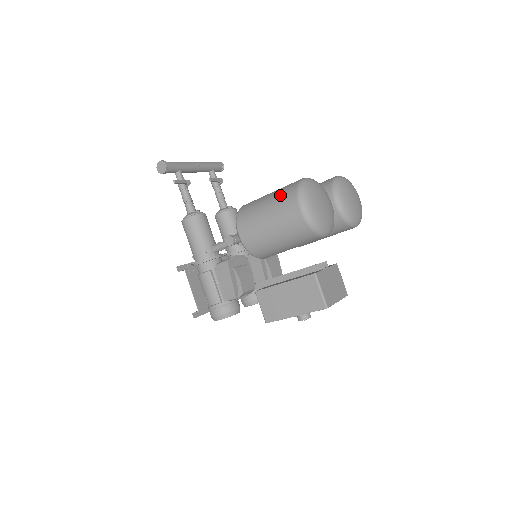
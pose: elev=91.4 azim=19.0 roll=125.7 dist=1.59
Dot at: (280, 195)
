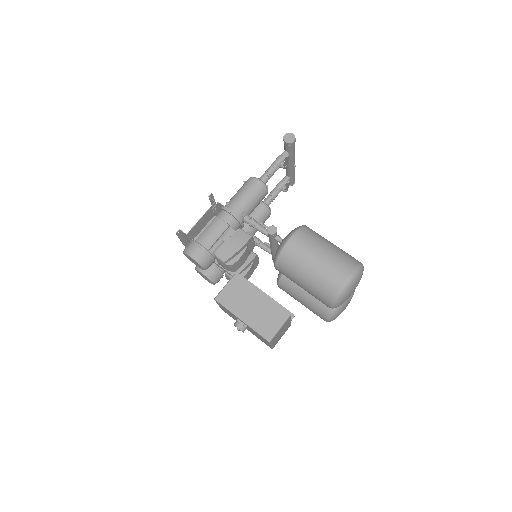
Dot at: (344, 254)
